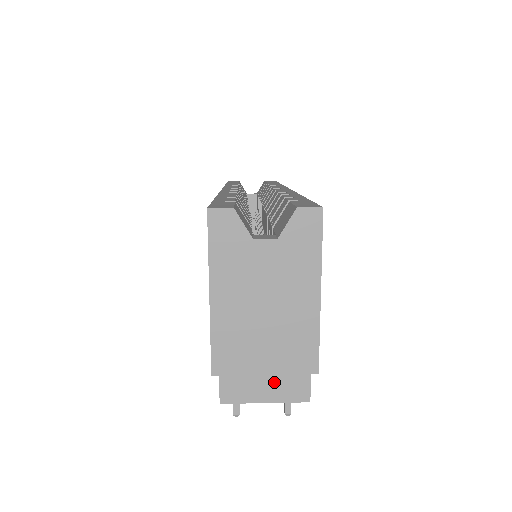
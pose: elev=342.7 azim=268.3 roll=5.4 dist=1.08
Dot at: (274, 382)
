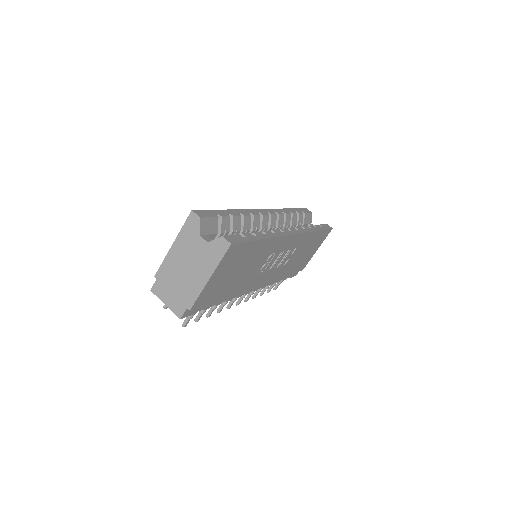
Dot at: (173, 299)
